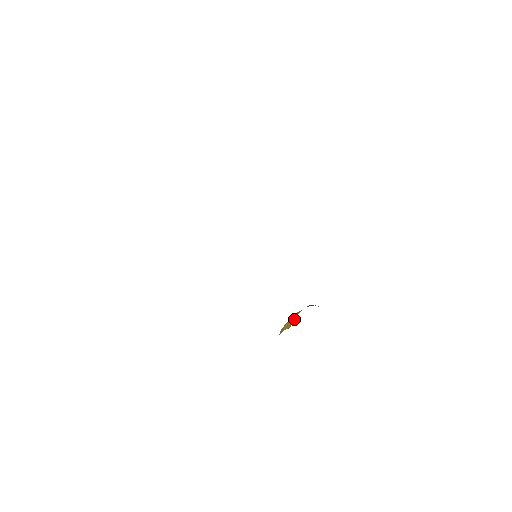
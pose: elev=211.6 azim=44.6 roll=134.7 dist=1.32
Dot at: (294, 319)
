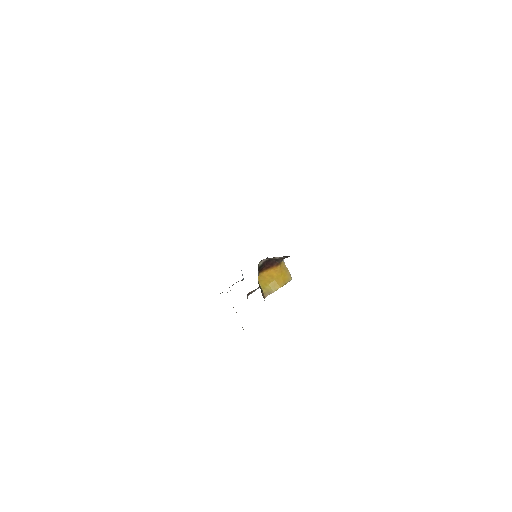
Dot at: (281, 279)
